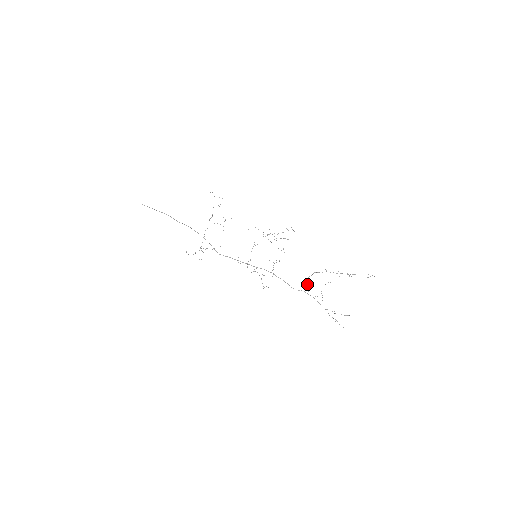
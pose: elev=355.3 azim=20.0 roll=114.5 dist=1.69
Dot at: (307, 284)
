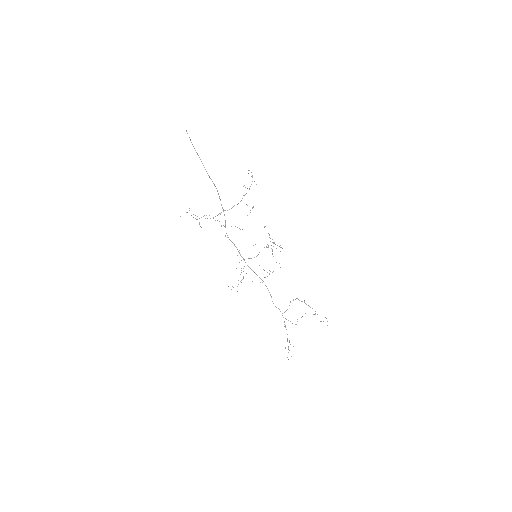
Dot at: occluded
